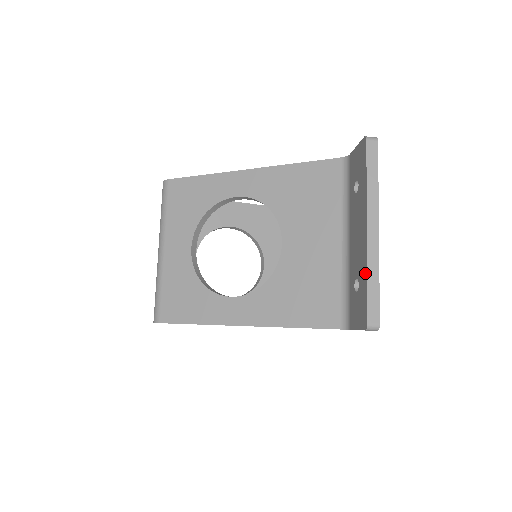
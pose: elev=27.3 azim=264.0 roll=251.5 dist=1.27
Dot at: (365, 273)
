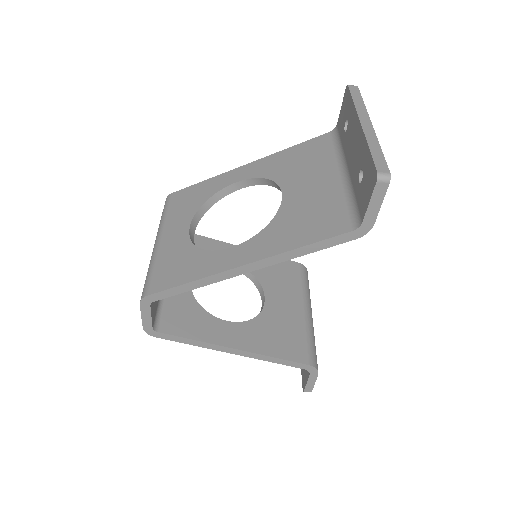
Dot at: (366, 148)
